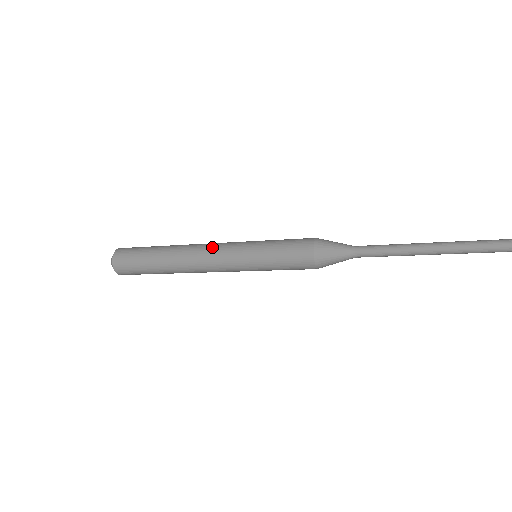
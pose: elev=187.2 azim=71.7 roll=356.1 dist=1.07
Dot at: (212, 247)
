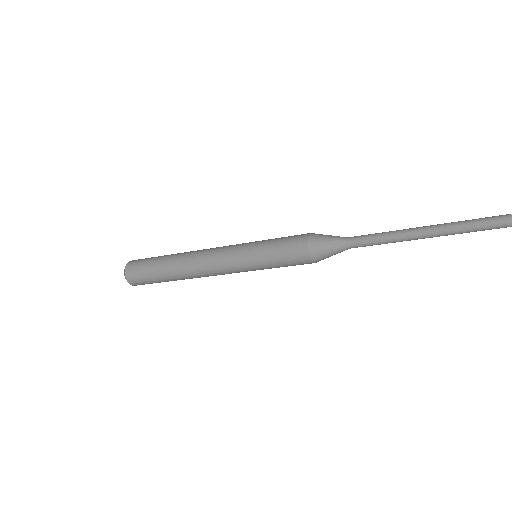
Dot at: (217, 247)
